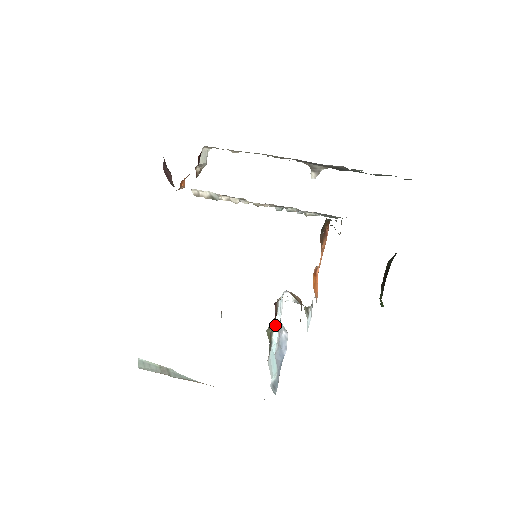
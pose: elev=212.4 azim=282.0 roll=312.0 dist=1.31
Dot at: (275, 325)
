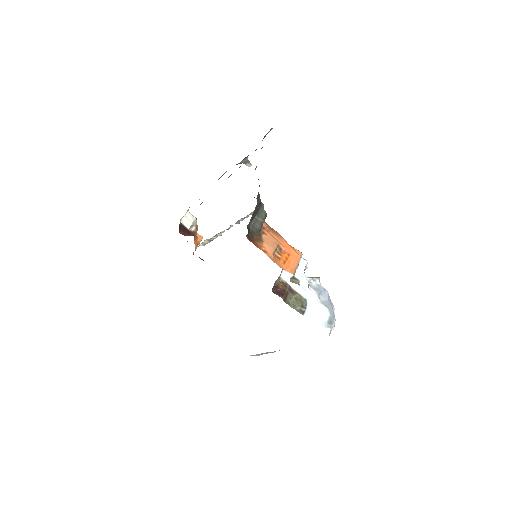
Dot at: (297, 290)
